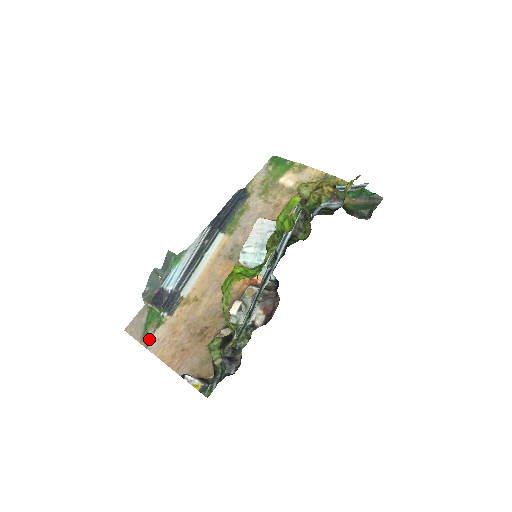
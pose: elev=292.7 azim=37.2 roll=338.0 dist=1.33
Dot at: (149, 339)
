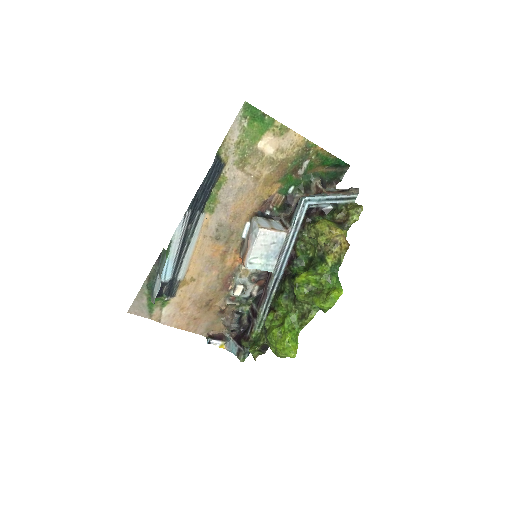
Dot at: (159, 316)
